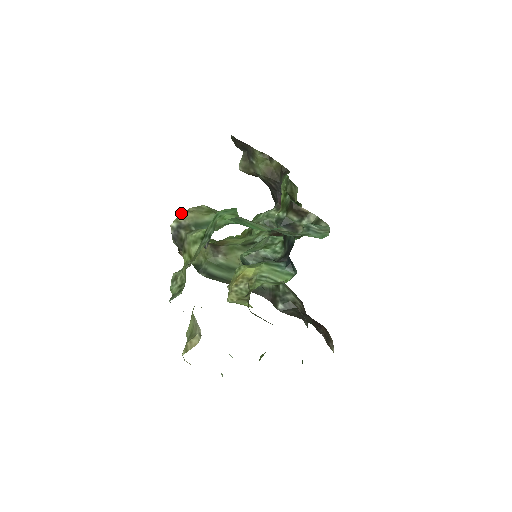
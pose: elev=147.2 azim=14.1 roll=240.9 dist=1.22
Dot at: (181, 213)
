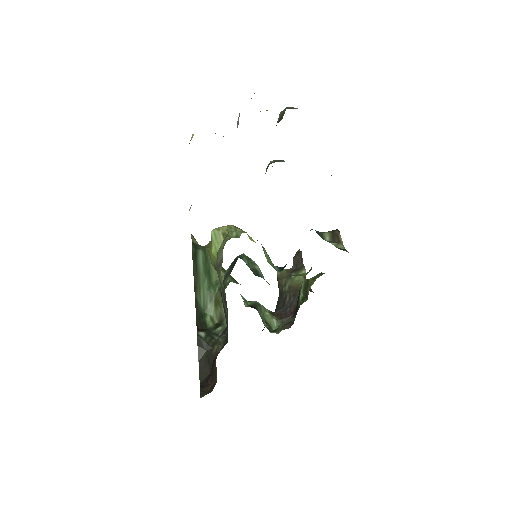
Dot at: occluded
